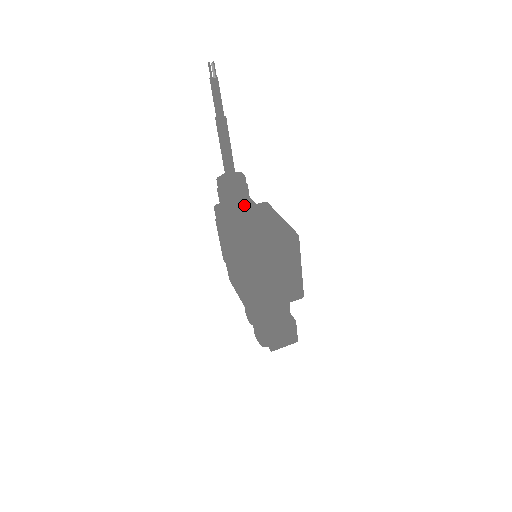
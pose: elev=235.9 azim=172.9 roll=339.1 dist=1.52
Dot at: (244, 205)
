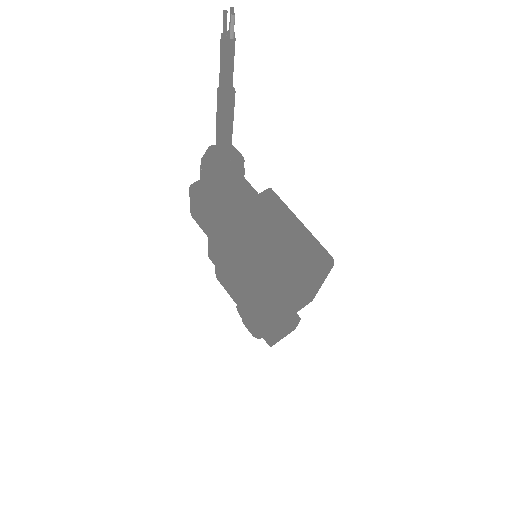
Dot at: (239, 193)
